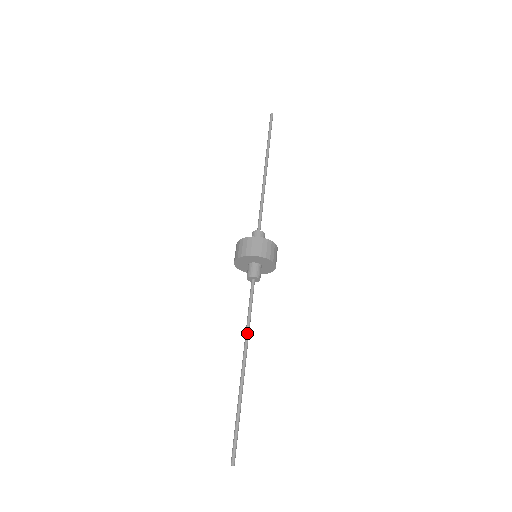
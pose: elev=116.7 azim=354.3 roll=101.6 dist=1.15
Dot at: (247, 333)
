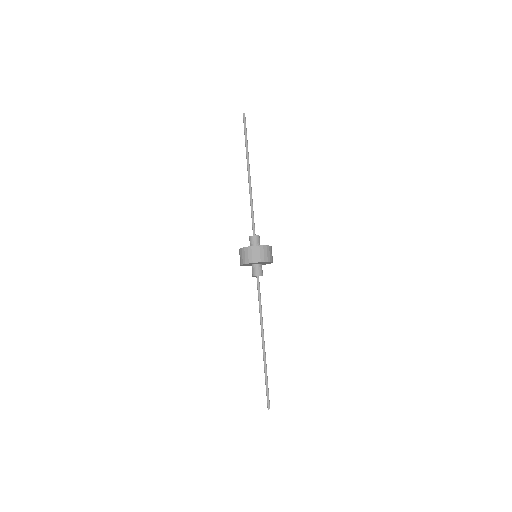
Dot at: (262, 319)
